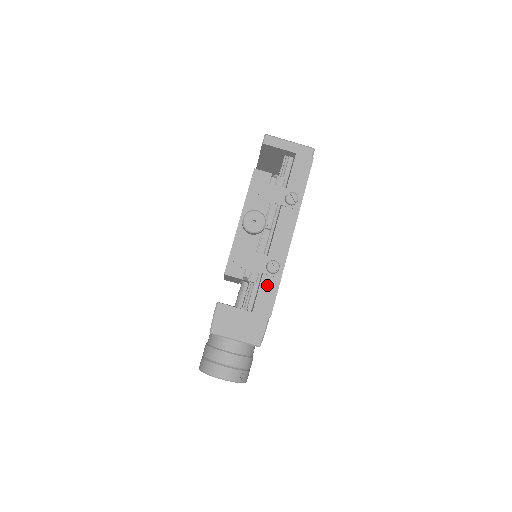
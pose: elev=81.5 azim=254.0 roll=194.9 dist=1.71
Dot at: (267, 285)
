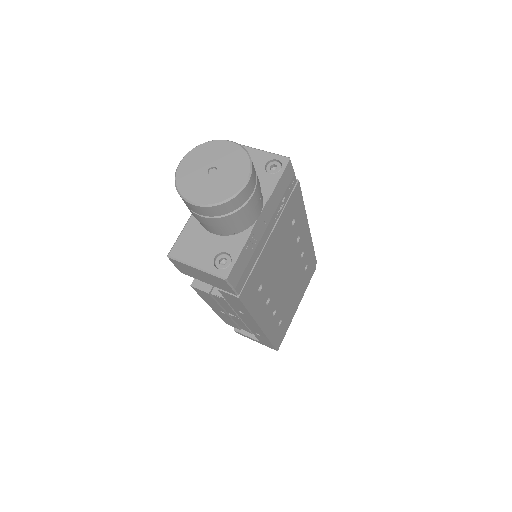
Dot at: occluded
